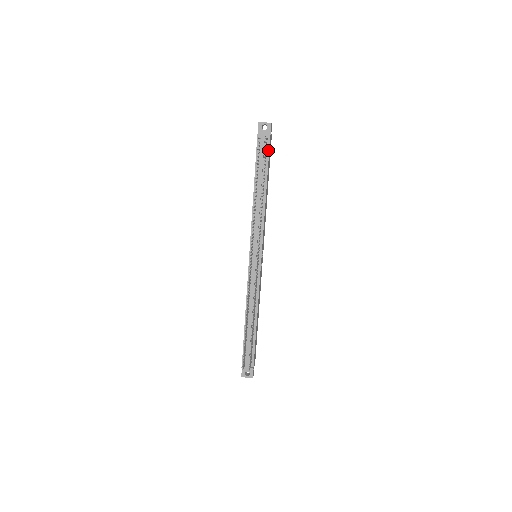
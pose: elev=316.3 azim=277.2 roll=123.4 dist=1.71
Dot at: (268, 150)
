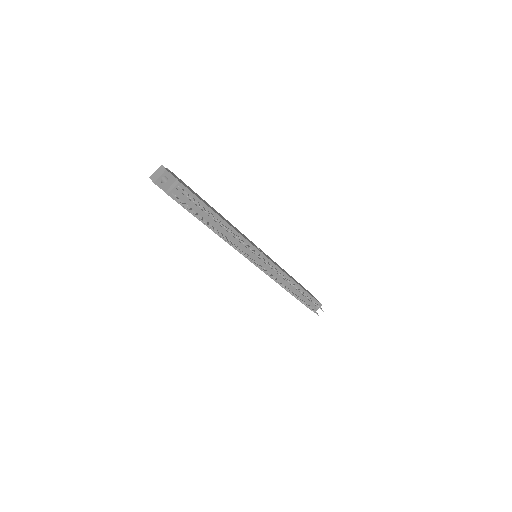
Dot at: (190, 193)
